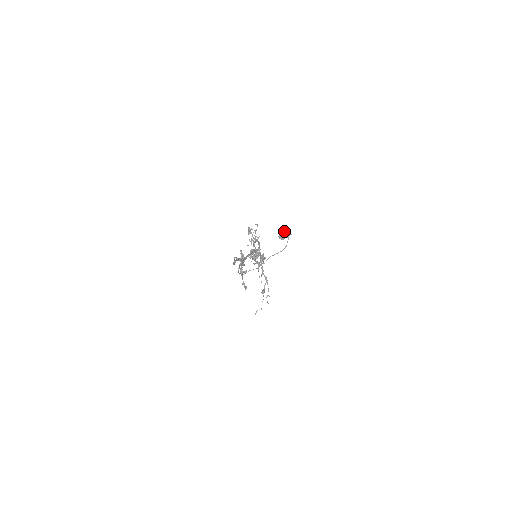
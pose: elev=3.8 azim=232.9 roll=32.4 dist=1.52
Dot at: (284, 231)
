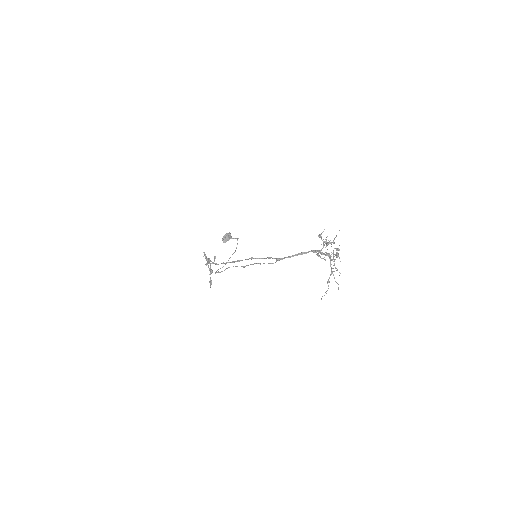
Dot at: (229, 235)
